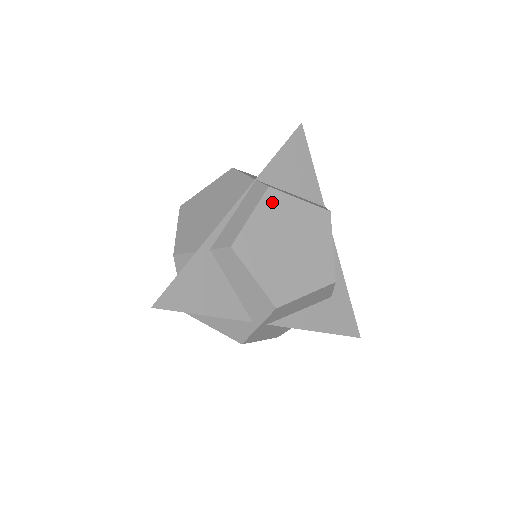
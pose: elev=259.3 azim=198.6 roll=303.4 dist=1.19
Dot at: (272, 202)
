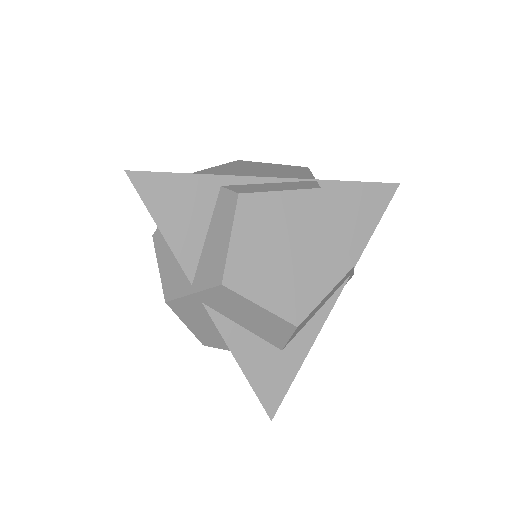
Dot at: (311, 202)
